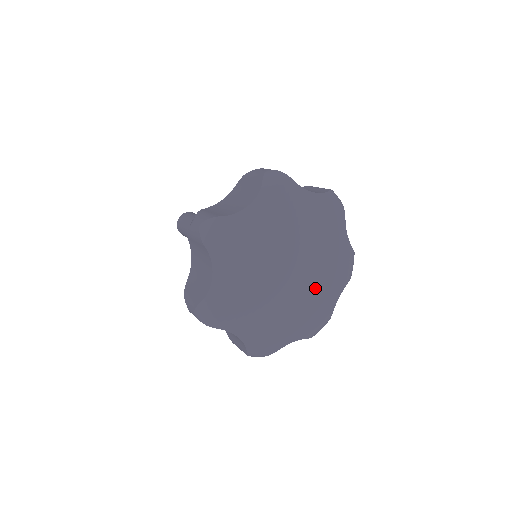
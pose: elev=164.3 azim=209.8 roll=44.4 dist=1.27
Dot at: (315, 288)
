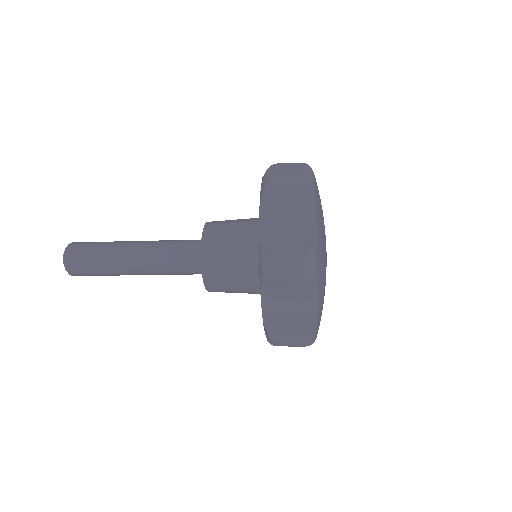
Dot at: occluded
